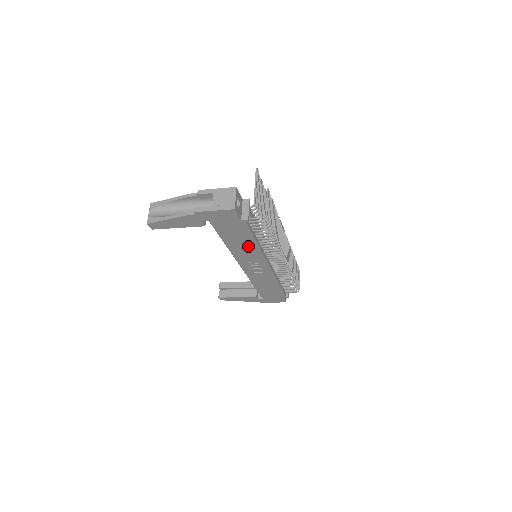
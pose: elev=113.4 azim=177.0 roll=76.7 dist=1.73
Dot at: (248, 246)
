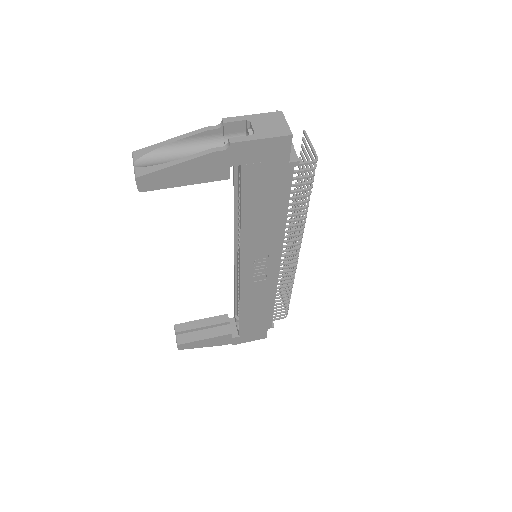
Dot at: (271, 223)
